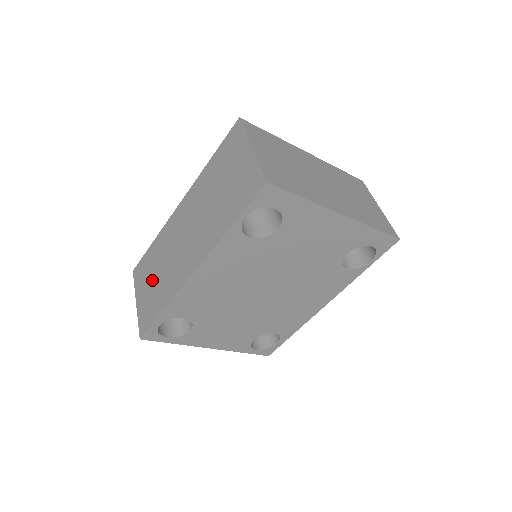
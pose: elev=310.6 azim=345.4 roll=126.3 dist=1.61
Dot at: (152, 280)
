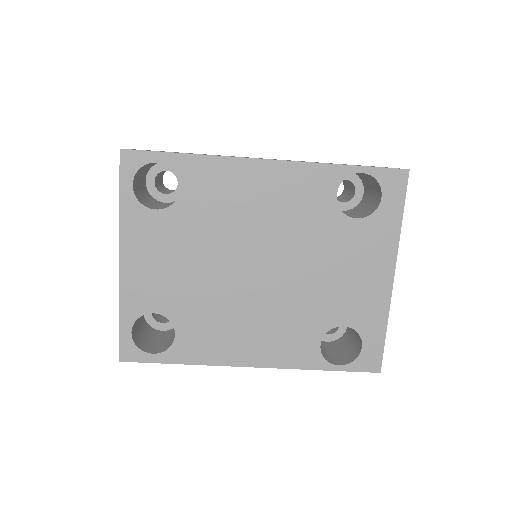
Dot at: occluded
